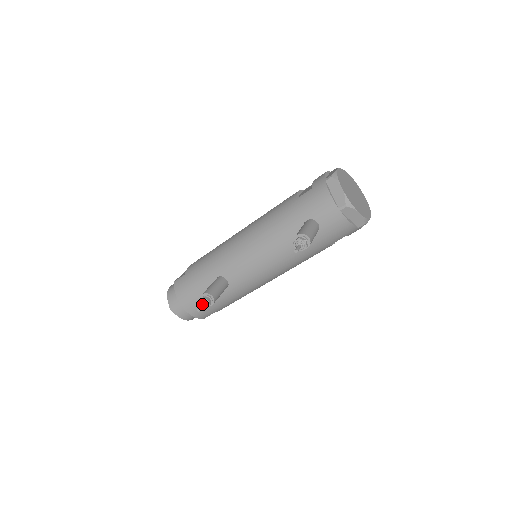
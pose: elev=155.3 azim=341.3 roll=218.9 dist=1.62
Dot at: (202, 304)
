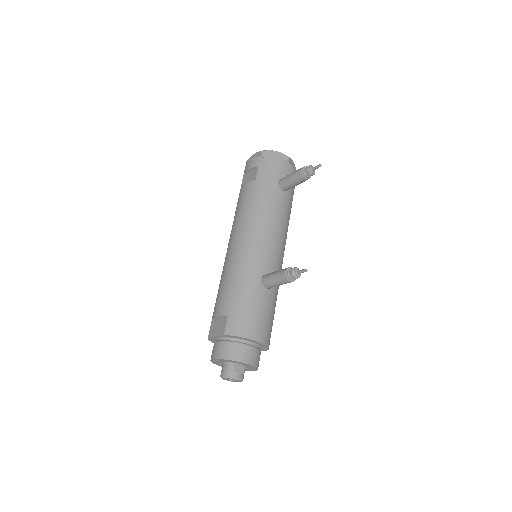
Dot at: (299, 270)
